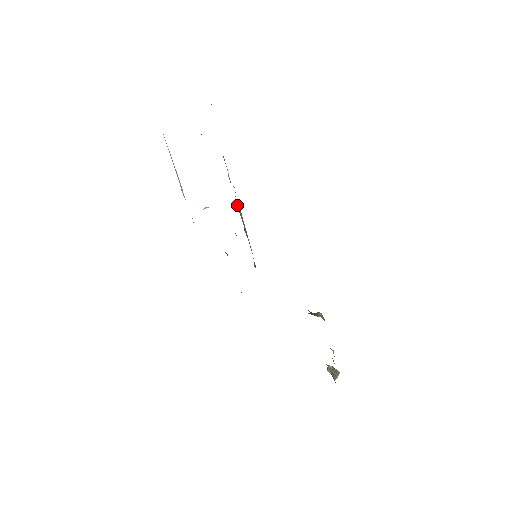
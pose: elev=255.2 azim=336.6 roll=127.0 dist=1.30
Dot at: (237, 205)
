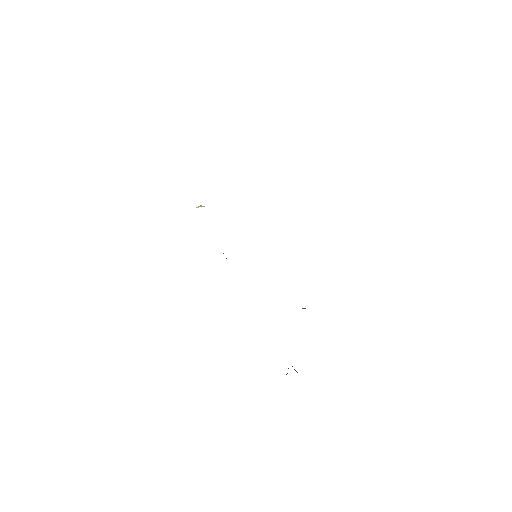
Dot at: occluded
